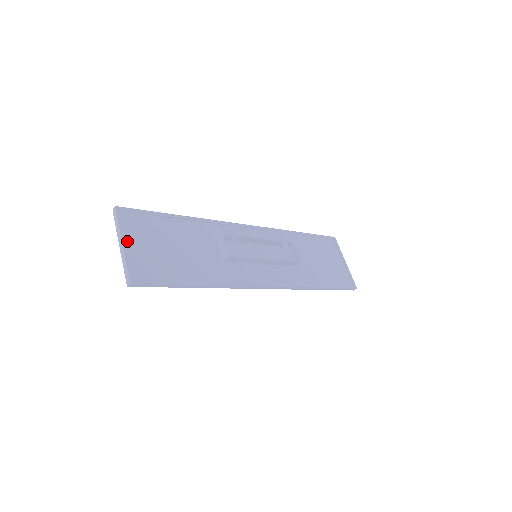
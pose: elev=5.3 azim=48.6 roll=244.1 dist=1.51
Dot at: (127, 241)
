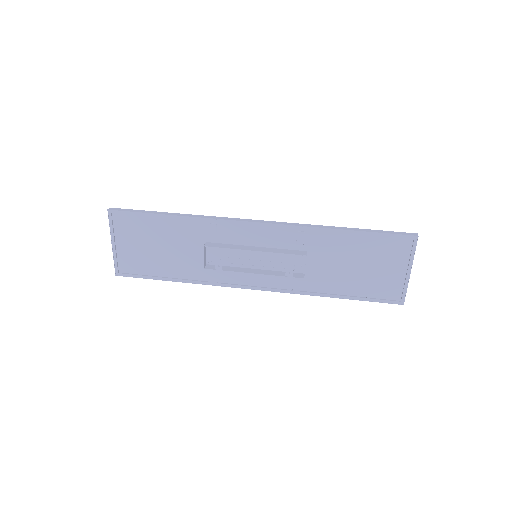
Dot at: (118, 240)
